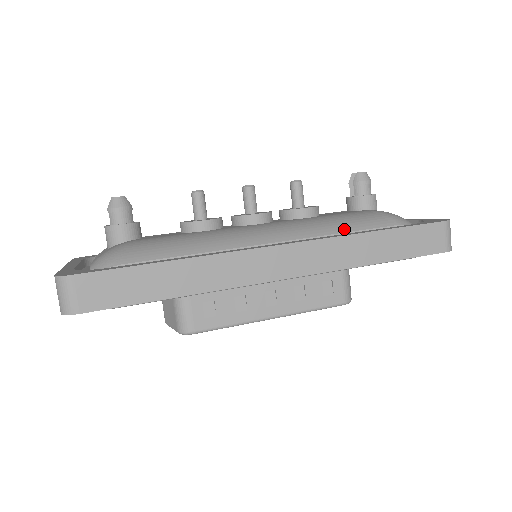
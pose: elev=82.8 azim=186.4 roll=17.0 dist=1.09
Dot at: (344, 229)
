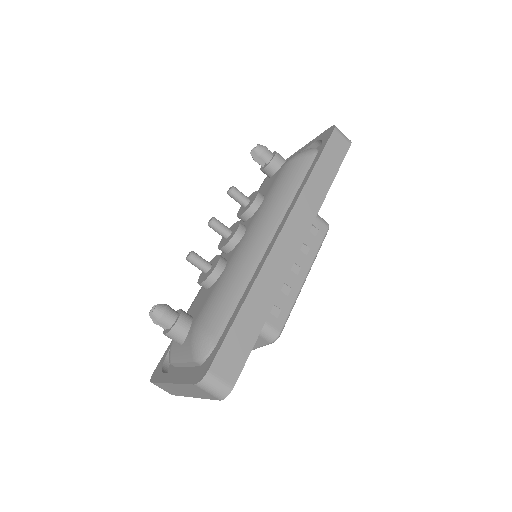
Dot at: (292, 188)
